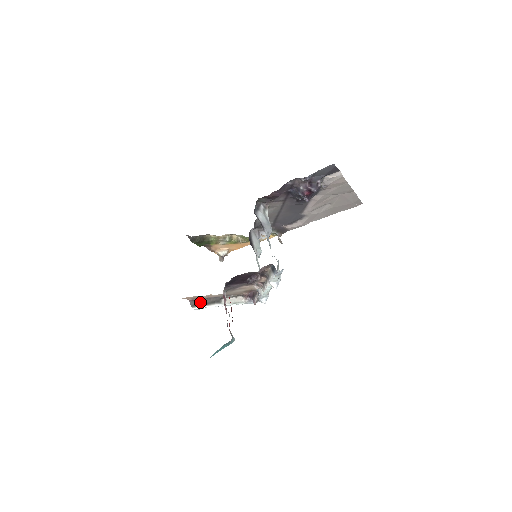
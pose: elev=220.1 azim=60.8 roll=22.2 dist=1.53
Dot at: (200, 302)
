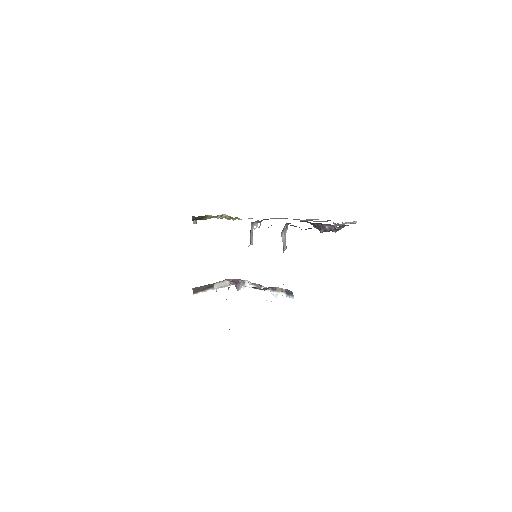
Dot at: (199, 289)
